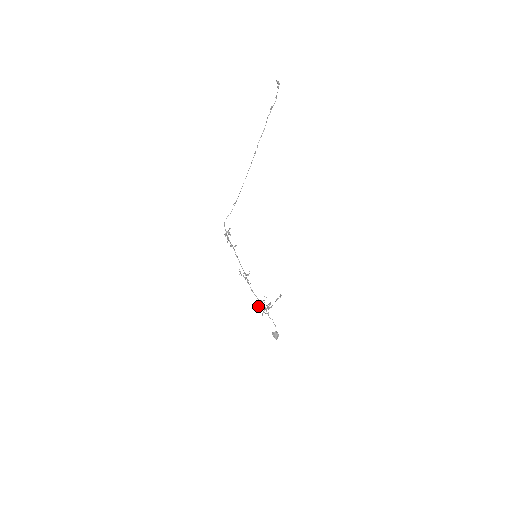
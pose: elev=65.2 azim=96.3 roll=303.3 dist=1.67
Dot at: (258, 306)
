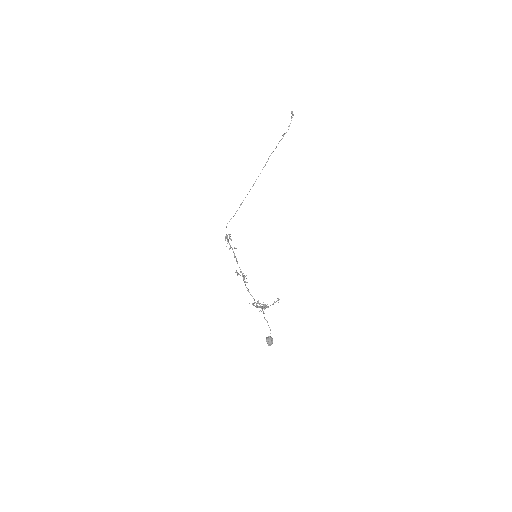
Dot at: (253, 303)
